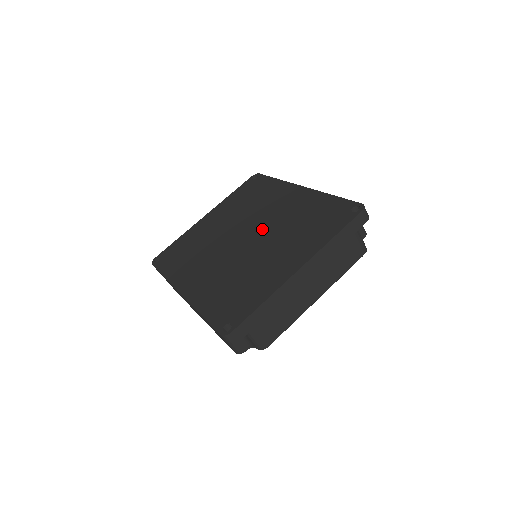
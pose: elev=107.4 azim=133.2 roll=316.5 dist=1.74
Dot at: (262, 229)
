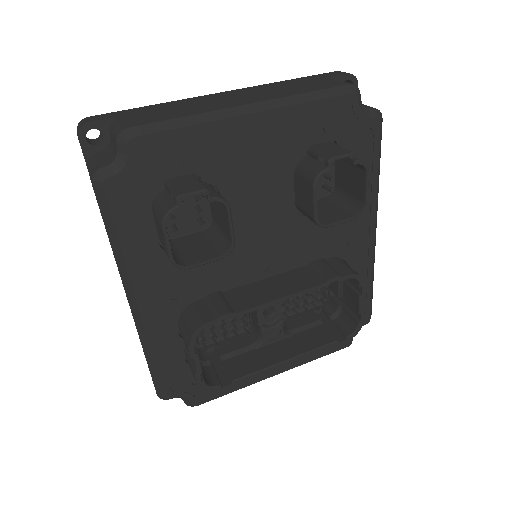
Dot at: occluded
